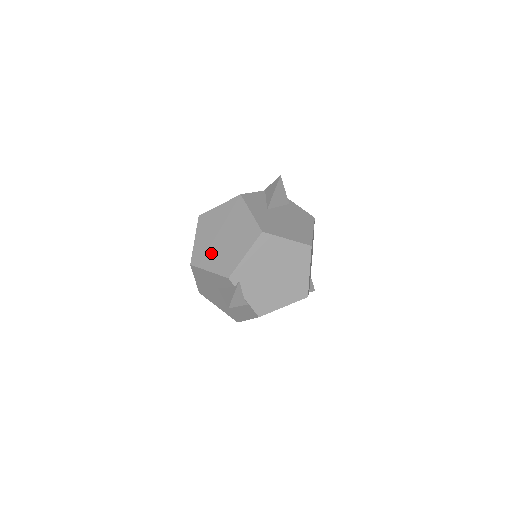
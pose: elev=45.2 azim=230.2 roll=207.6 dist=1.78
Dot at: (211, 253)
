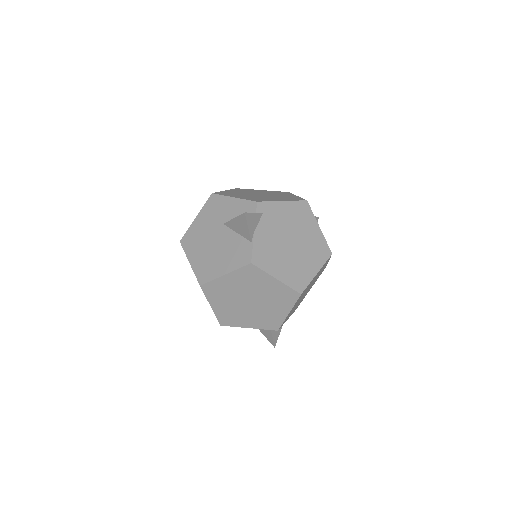
Dot at: (242, 195)
